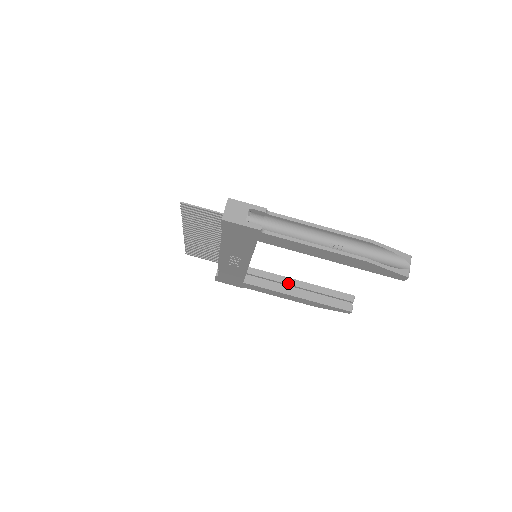
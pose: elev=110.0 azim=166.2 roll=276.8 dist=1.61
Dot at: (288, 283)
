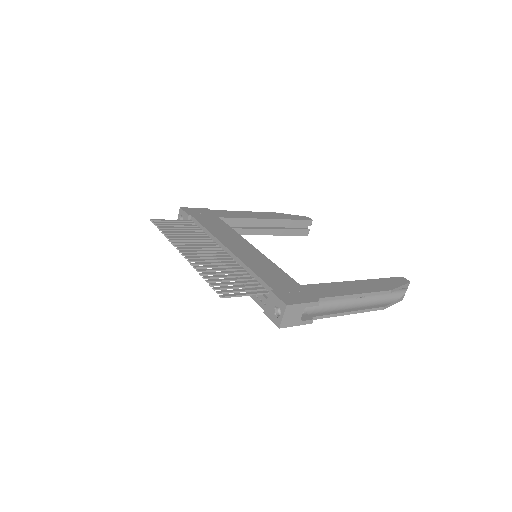
Dot at: (257, 224)
